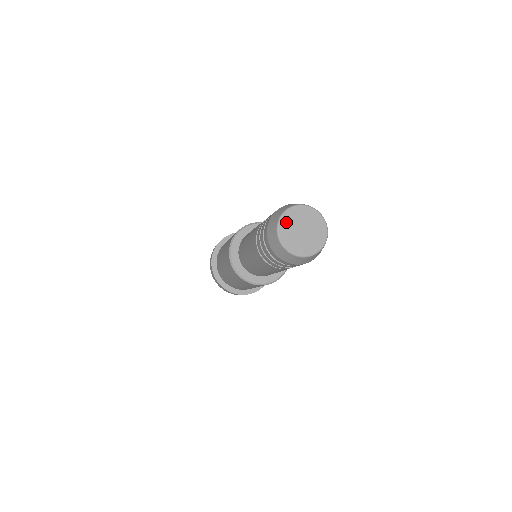
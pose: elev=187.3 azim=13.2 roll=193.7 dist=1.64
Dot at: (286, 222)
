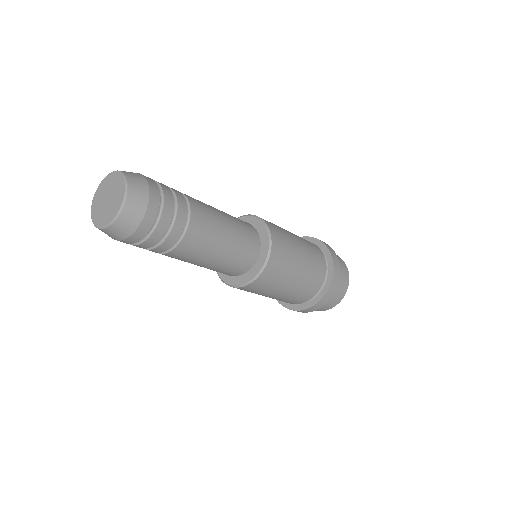
Dot at: (103, 185)
